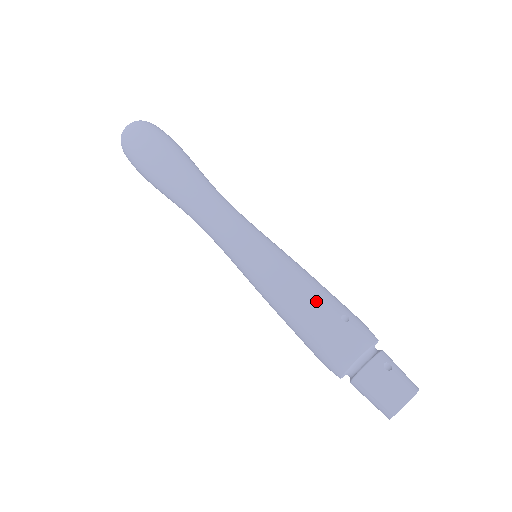
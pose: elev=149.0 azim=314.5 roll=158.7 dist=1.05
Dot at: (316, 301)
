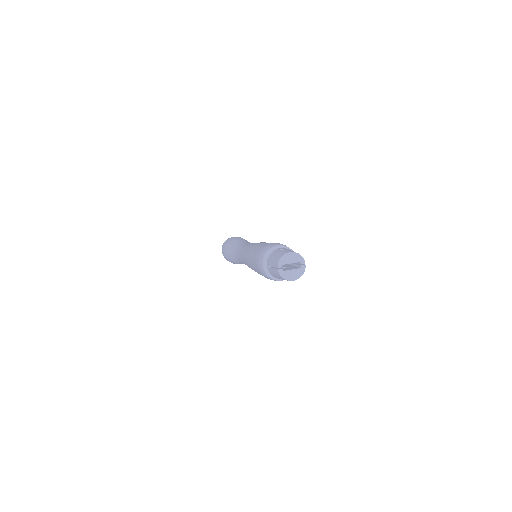
Dot at: (261, 244)
